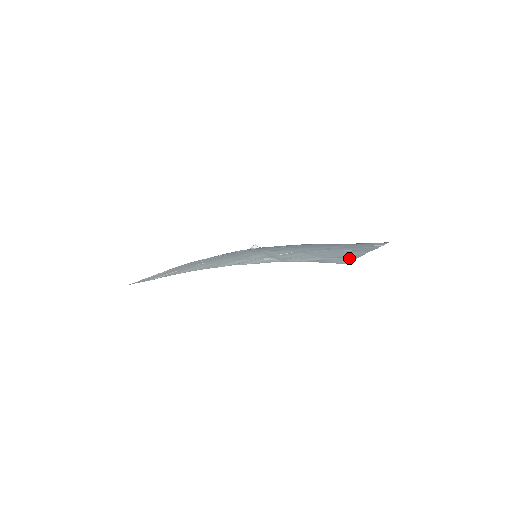
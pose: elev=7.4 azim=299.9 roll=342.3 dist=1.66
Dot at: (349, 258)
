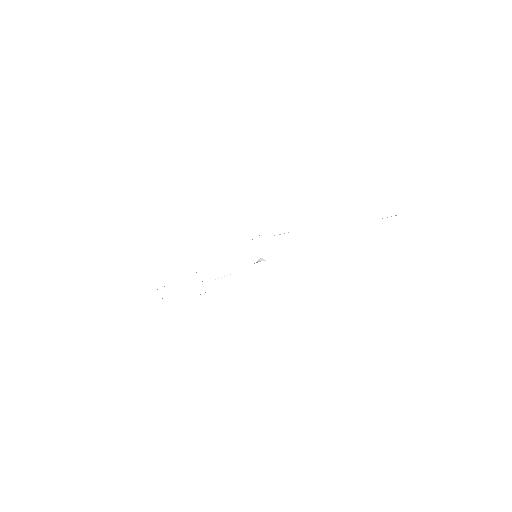
Dot at: occluded
